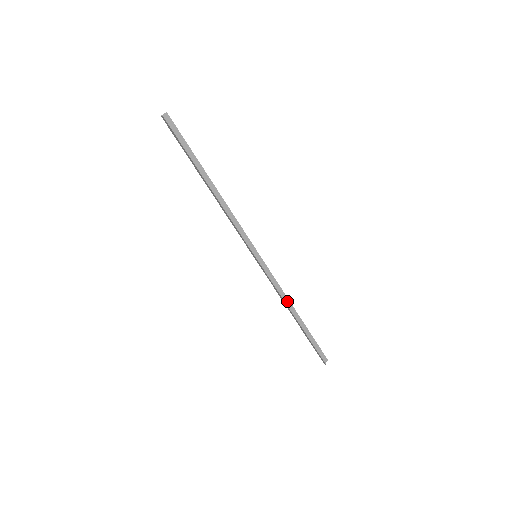
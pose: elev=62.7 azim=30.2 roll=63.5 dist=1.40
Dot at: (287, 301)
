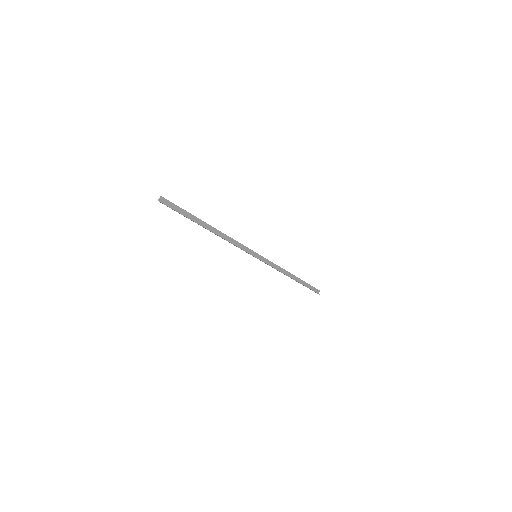
Dot at: (284, 271)
